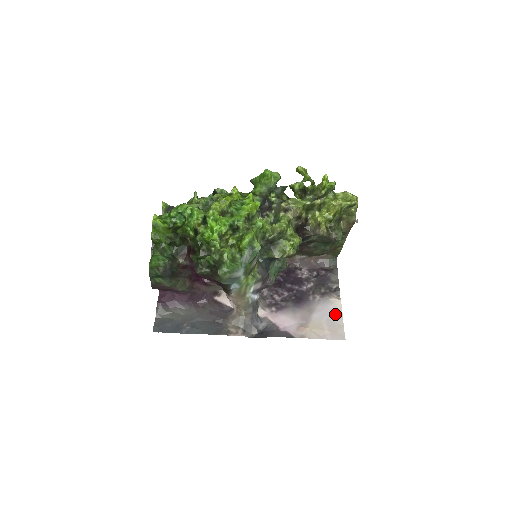
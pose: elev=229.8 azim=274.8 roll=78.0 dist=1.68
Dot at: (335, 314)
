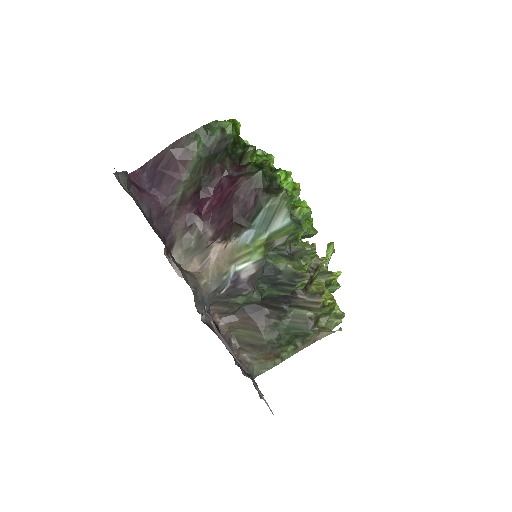
Dot at: occluded
